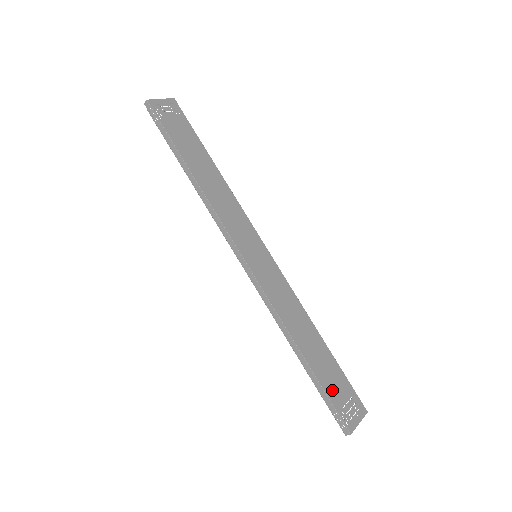
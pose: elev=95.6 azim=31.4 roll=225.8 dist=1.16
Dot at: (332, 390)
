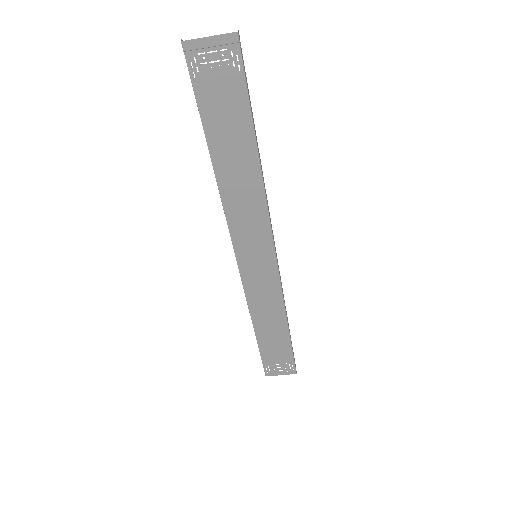
Dot at: (269, 355)
